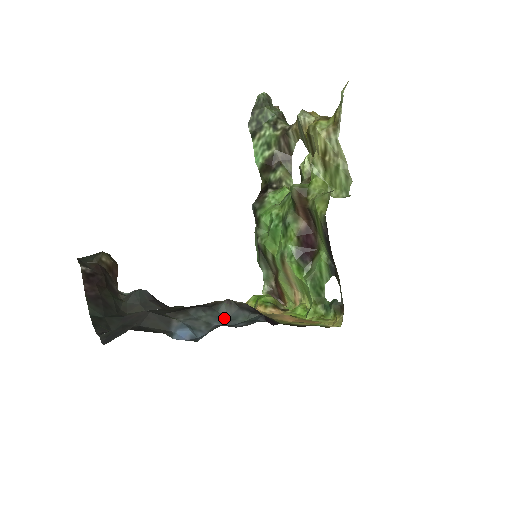
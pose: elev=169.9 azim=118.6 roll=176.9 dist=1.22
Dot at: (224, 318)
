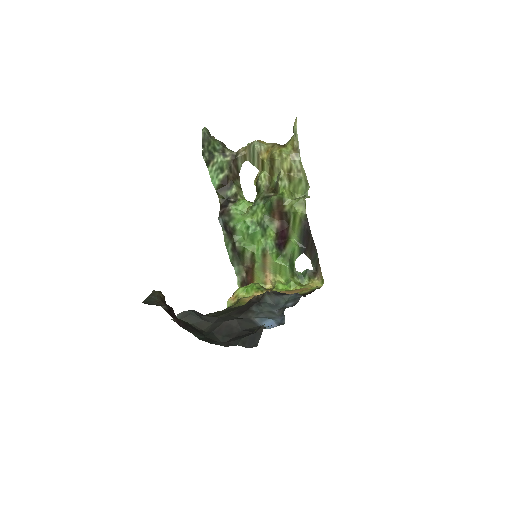
Dot at: (273, 305)
